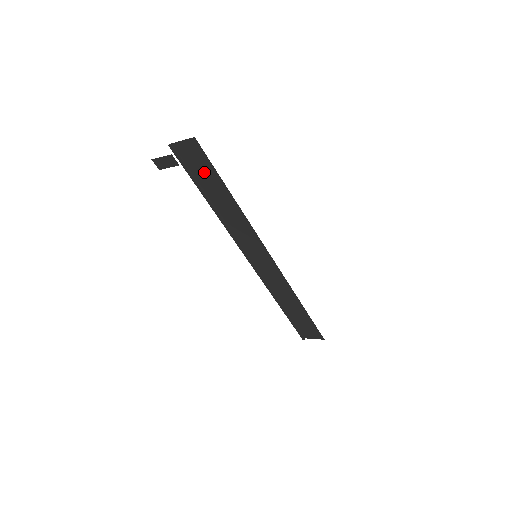
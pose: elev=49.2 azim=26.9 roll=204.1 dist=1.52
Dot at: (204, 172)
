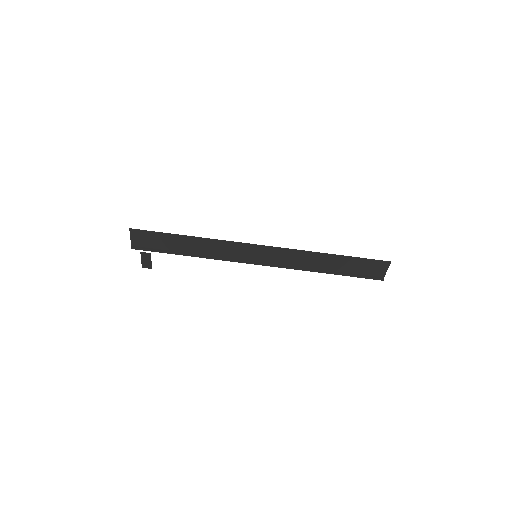
Dot at: (160, 241)
